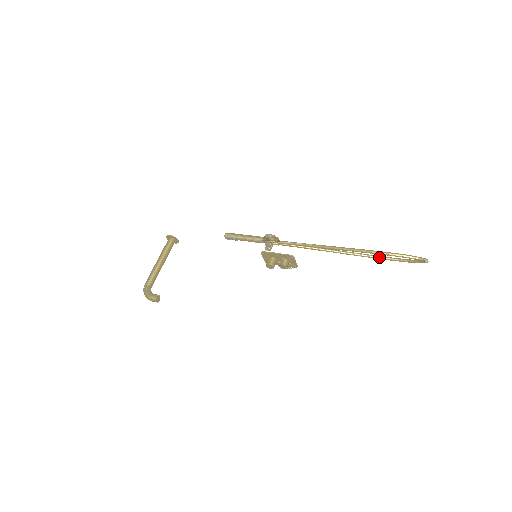
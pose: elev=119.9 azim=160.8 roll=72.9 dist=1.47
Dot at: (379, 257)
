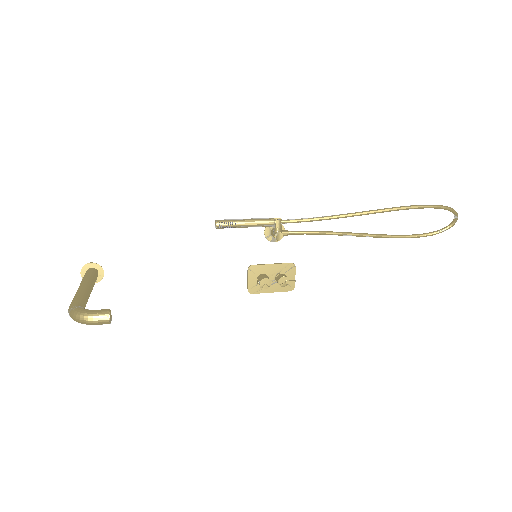
Dot at: (402, 235)
